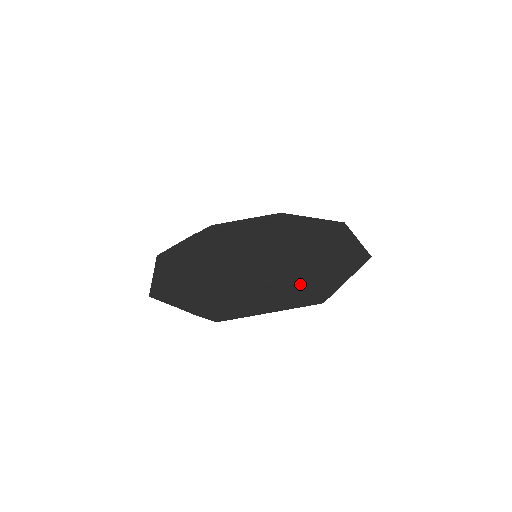
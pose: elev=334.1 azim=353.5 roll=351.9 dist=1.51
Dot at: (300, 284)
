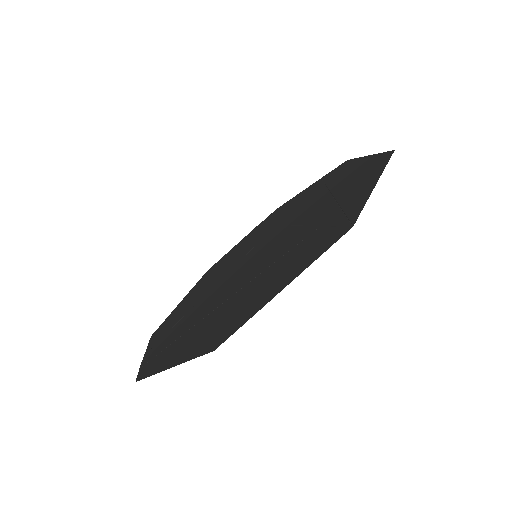
Dot at: (234, 308)
